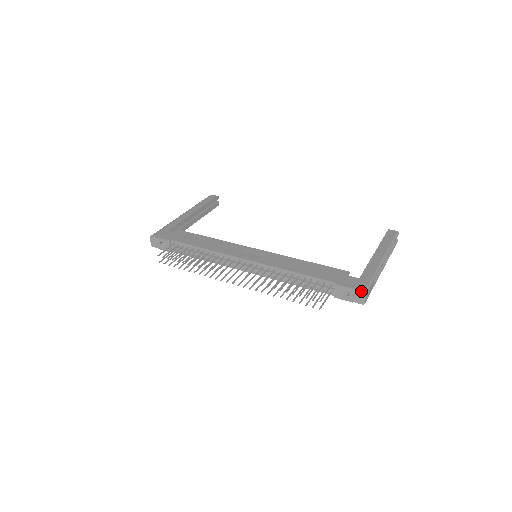
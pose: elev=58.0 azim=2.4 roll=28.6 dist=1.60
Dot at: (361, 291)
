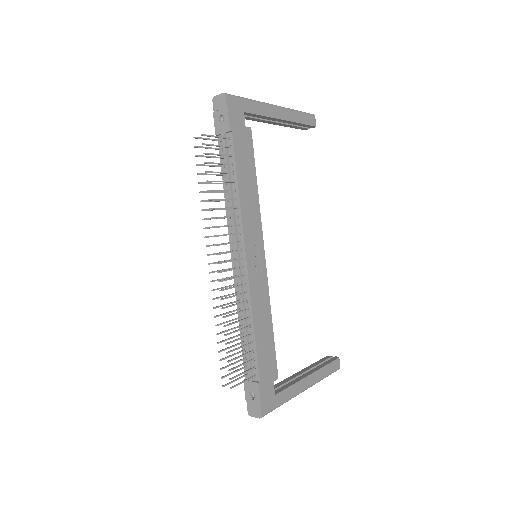
Dot at: (262, 413)
